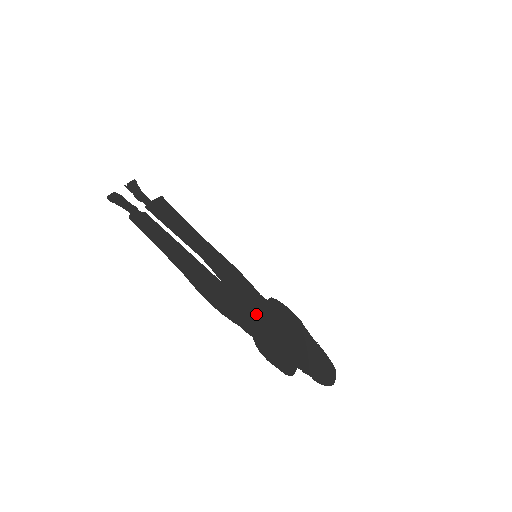
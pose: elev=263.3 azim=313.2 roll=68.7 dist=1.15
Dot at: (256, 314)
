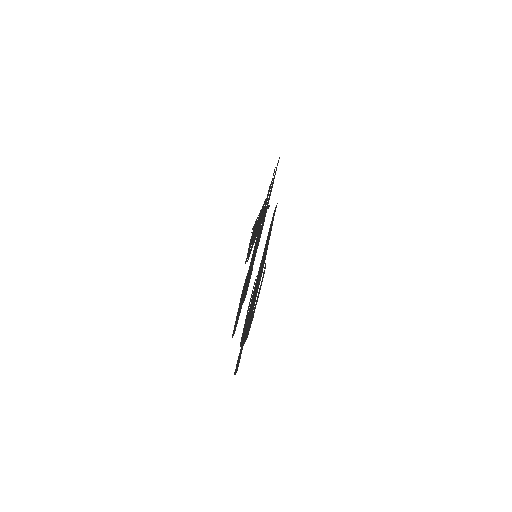
Dot at: occluded
